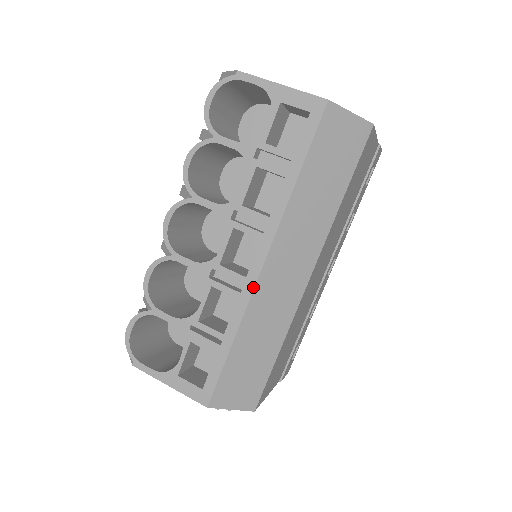
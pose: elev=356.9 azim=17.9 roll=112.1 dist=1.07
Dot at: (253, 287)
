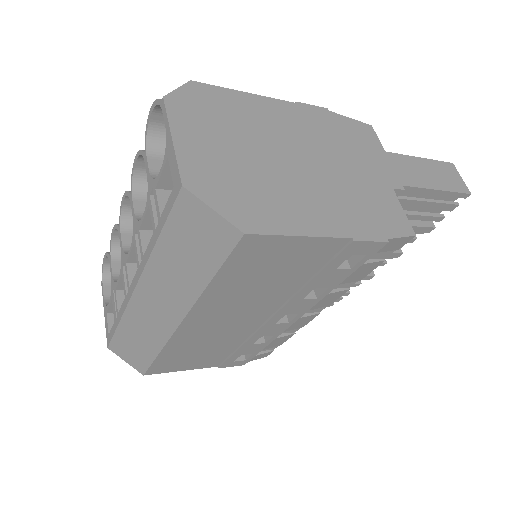
Dot at: (129, 299)
